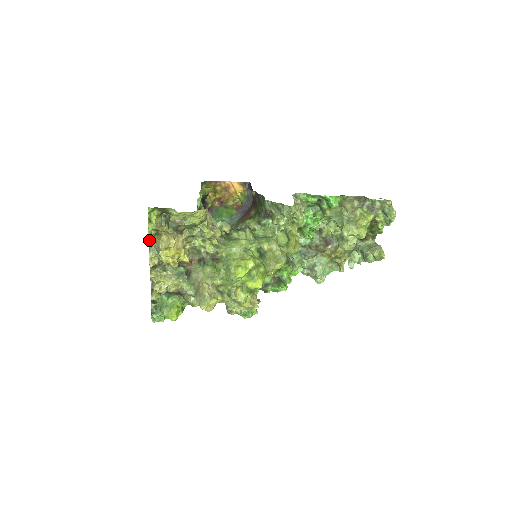
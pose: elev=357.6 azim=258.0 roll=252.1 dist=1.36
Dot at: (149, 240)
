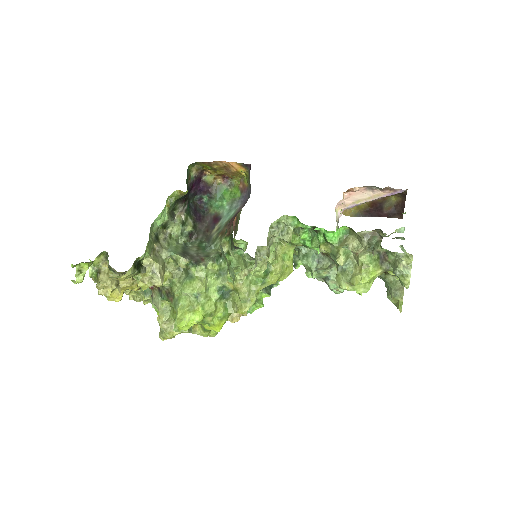
Dot at: (93, 279)
